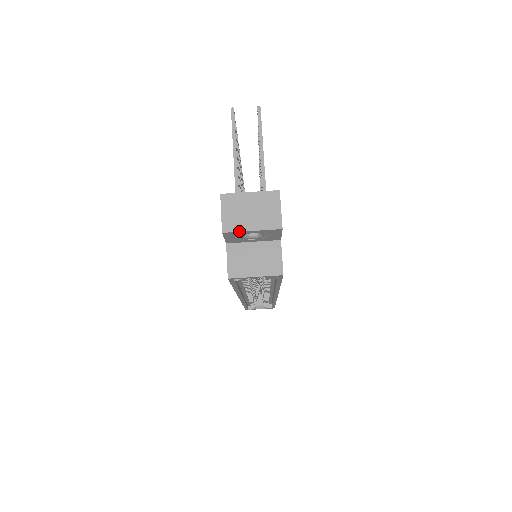
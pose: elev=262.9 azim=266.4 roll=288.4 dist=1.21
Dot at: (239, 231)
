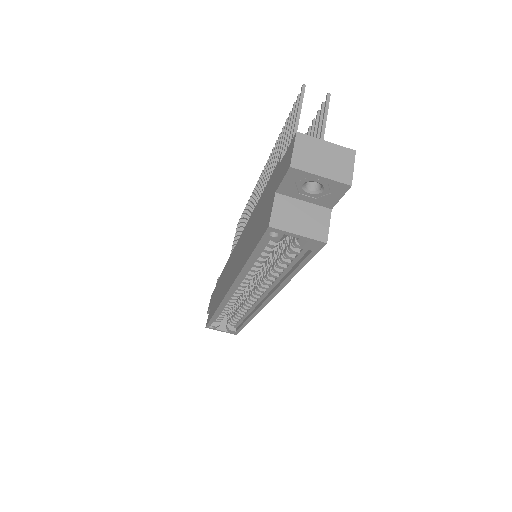
Dot at: (308, 172)
